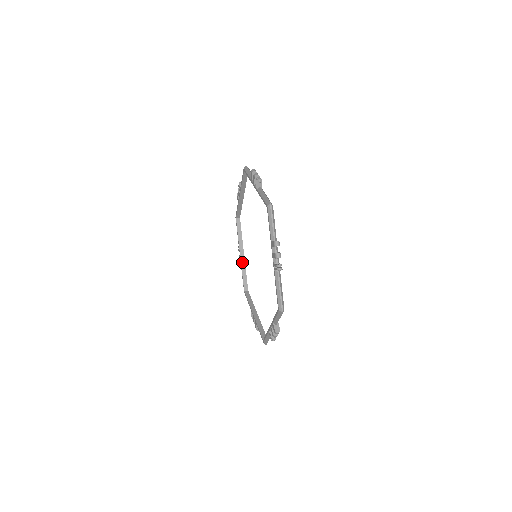
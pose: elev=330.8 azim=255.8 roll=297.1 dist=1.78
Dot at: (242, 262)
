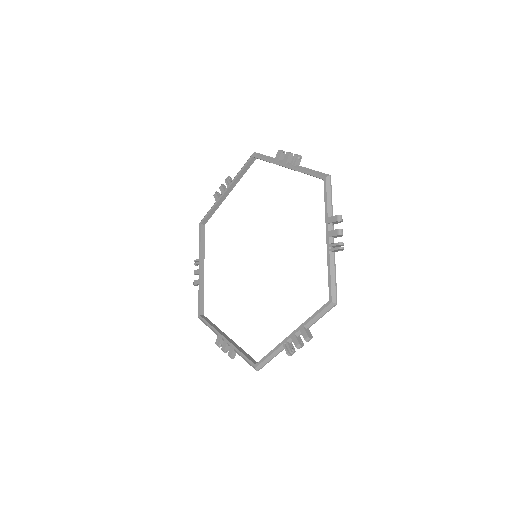
Dot at: (232, 343)
